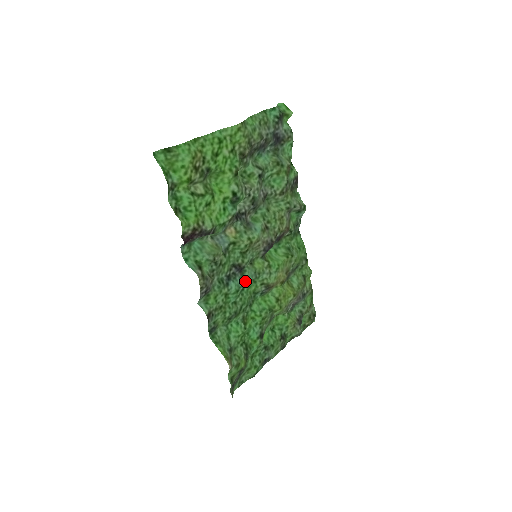
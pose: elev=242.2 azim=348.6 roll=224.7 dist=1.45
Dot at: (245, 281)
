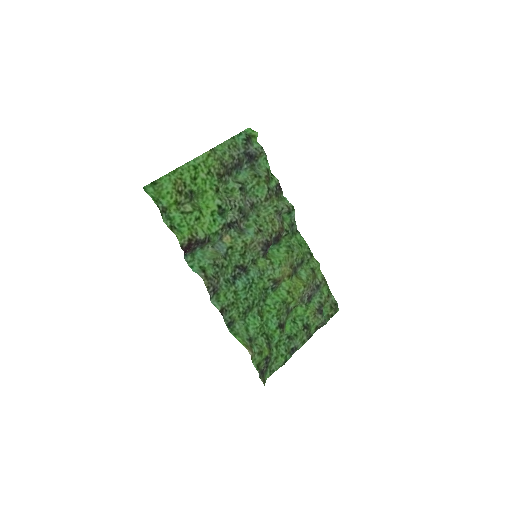
Dot at: (251, 279)
